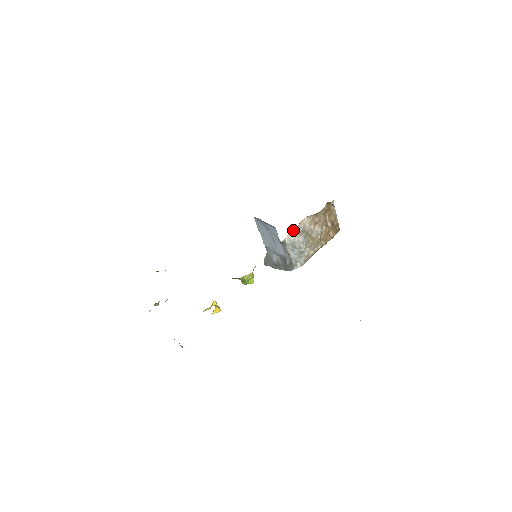
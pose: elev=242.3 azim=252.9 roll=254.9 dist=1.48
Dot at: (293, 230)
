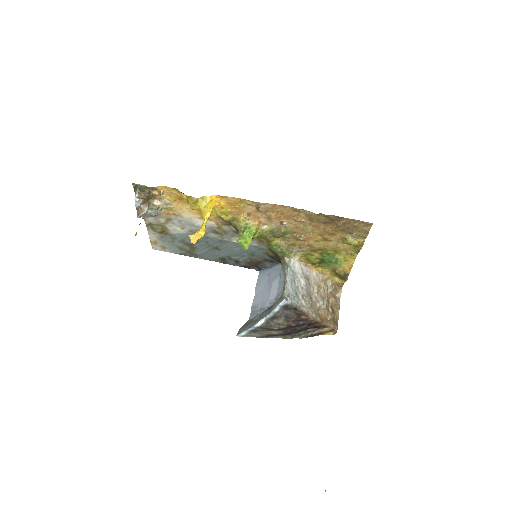
Dot at: (300, 264)
